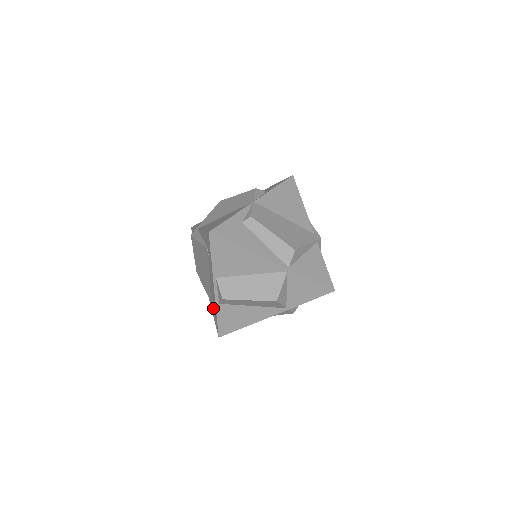
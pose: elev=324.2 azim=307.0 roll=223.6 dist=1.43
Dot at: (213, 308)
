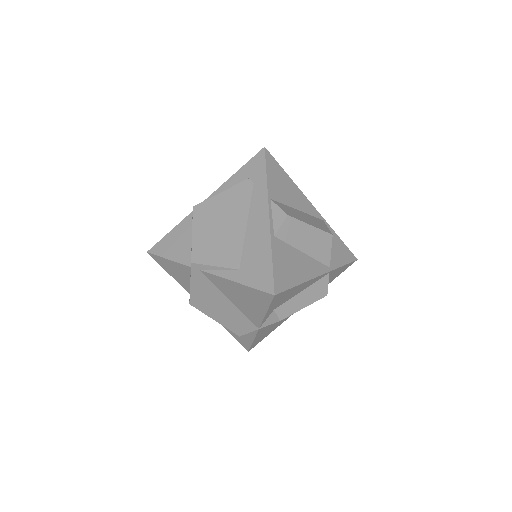
Dot at: (253, 262)
